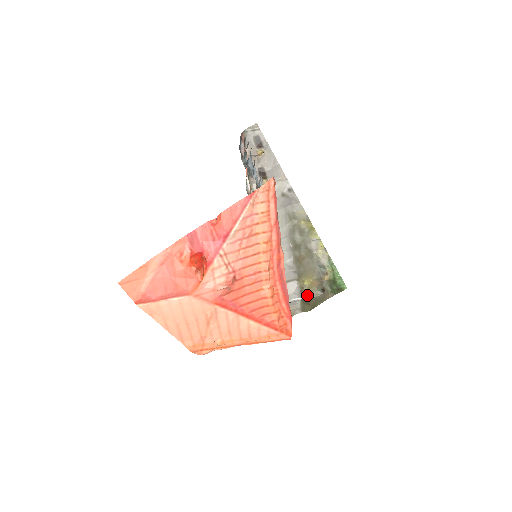
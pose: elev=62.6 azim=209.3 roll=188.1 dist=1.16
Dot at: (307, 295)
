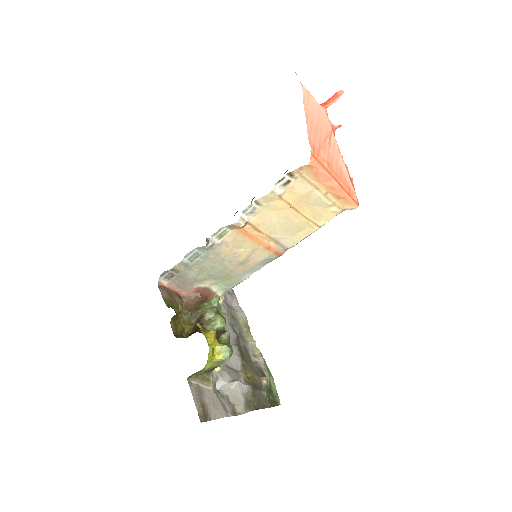
Dot at: (253, 386)
